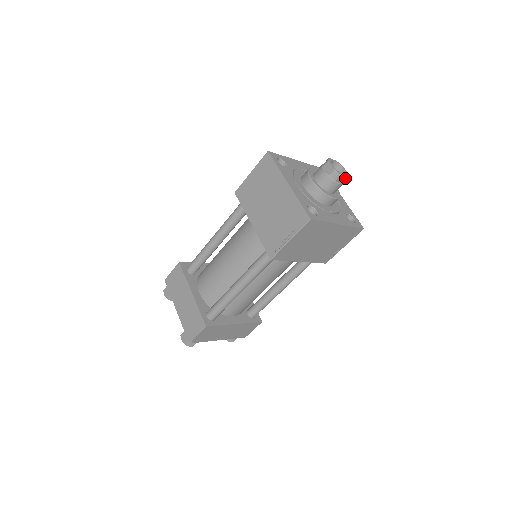
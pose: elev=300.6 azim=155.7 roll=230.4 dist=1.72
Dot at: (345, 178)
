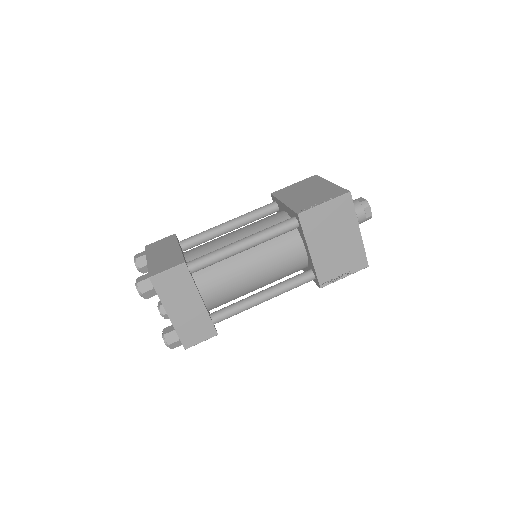
Dot at: (370, 213)
